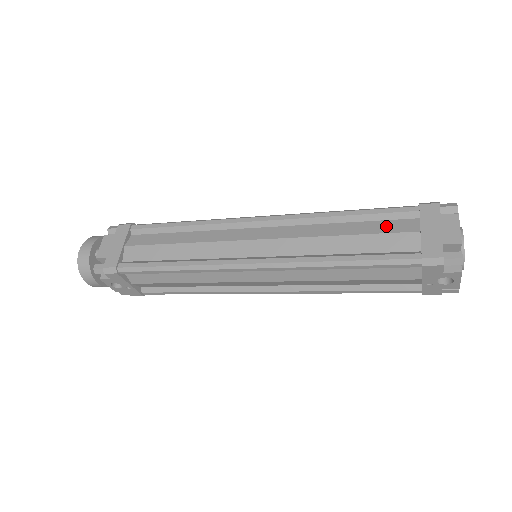
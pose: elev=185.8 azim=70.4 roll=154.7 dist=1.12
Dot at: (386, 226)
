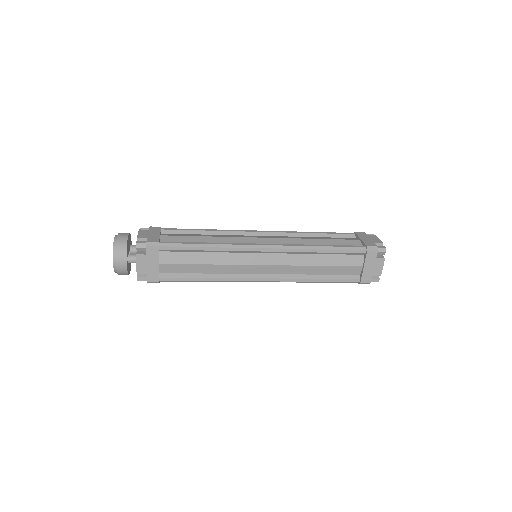
Dot at: (346, 260)
